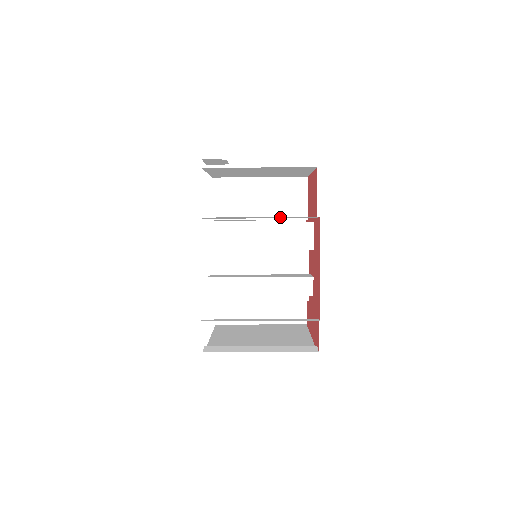
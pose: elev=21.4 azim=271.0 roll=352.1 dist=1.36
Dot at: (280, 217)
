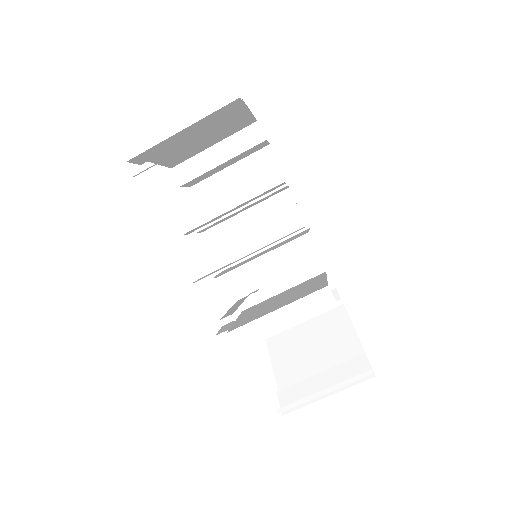
Dot at: (232, 144)
